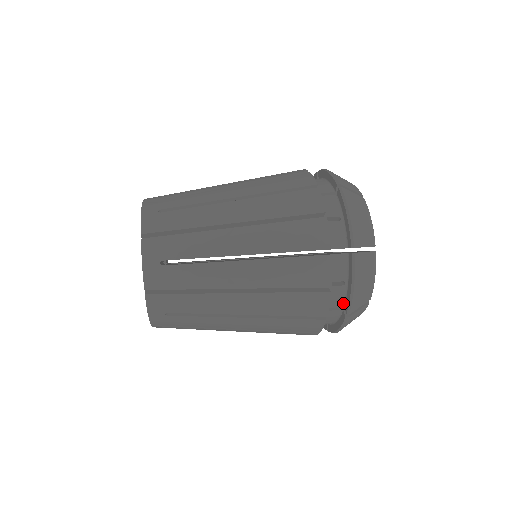
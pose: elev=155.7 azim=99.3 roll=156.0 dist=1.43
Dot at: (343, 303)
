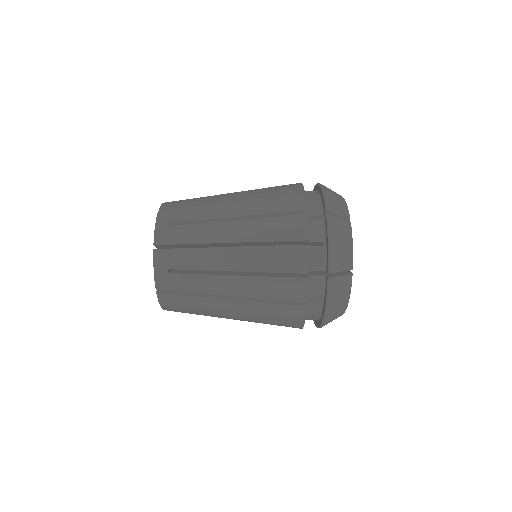
Dot at: (325, 266)
